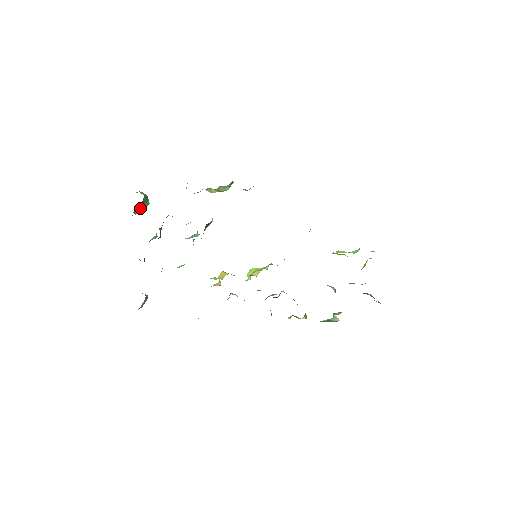
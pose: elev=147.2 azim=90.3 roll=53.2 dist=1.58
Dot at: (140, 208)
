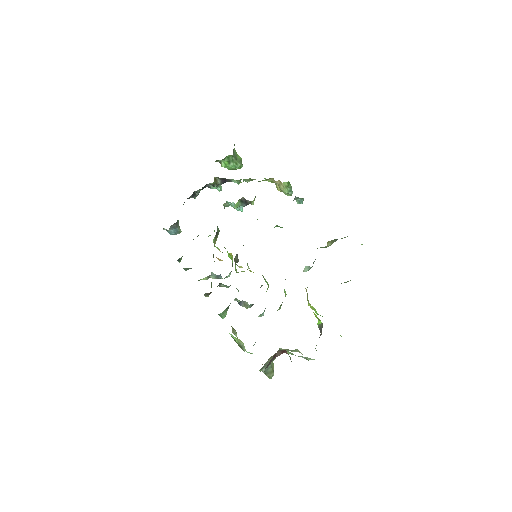
Dot at: (227, 164)
